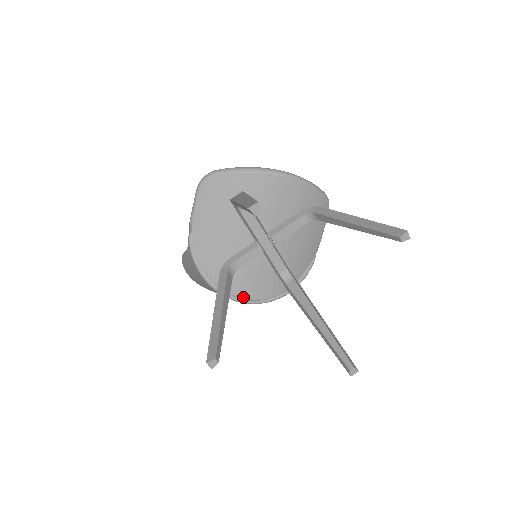
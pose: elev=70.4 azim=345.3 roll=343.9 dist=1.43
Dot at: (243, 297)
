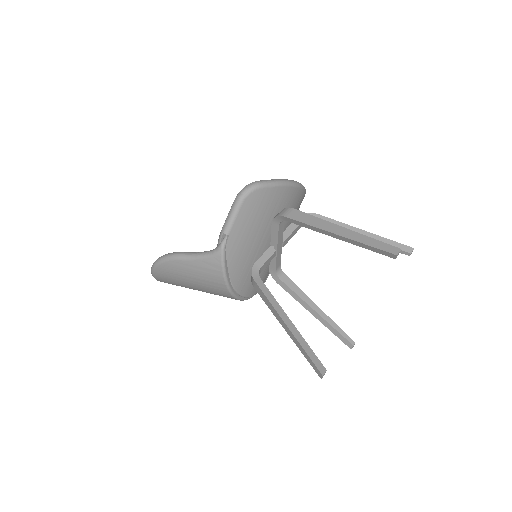
Dot at: (248, 296)
